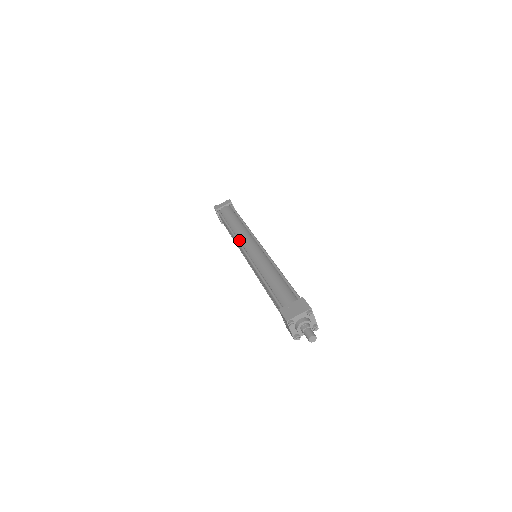
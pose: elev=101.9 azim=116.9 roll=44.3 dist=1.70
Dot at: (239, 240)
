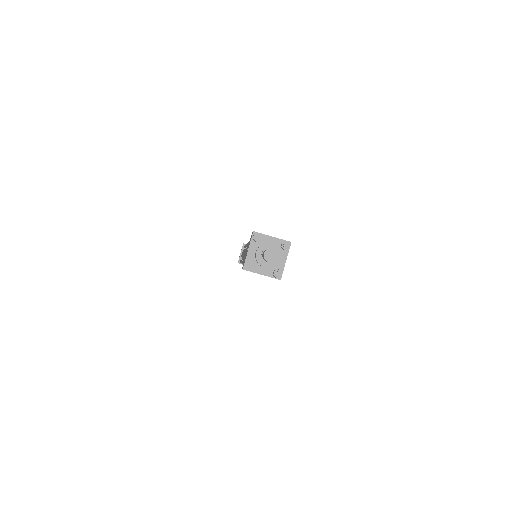
Dot at: occluded
